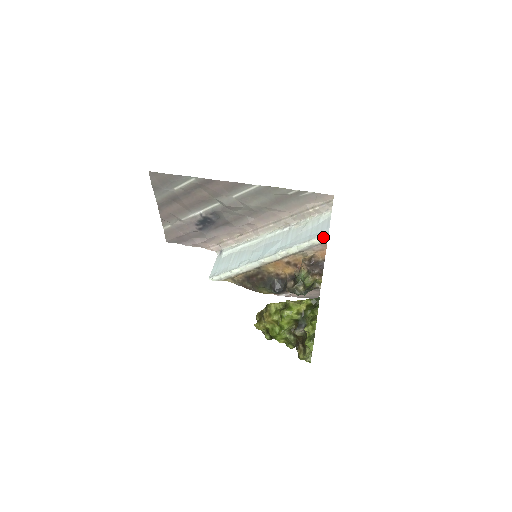
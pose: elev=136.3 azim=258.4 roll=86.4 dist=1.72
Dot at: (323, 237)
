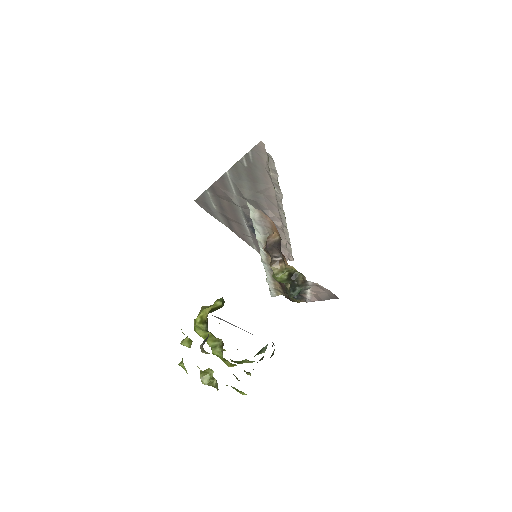
Dot at: (248, 206)
